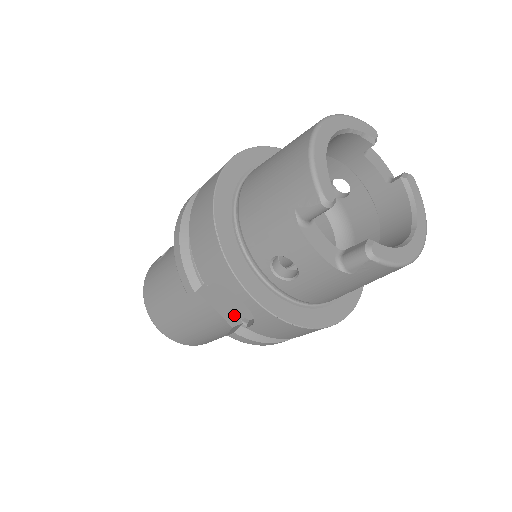
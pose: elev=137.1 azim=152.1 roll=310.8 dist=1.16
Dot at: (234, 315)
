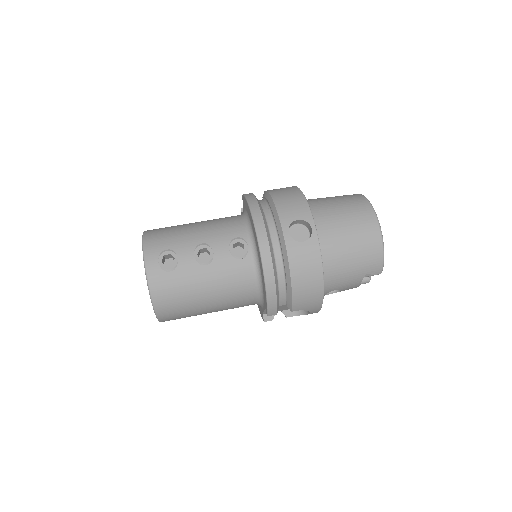
Dot at: occluded
